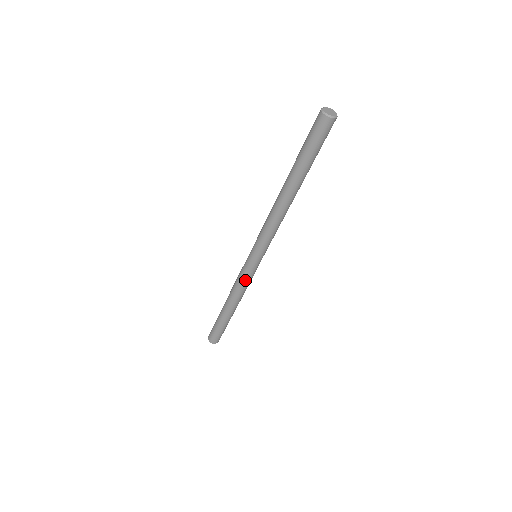
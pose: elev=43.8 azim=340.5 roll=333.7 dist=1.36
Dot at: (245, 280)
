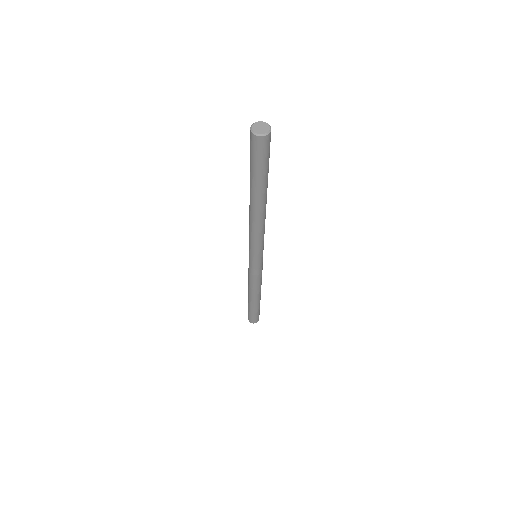
Dot at: (256, 277)
